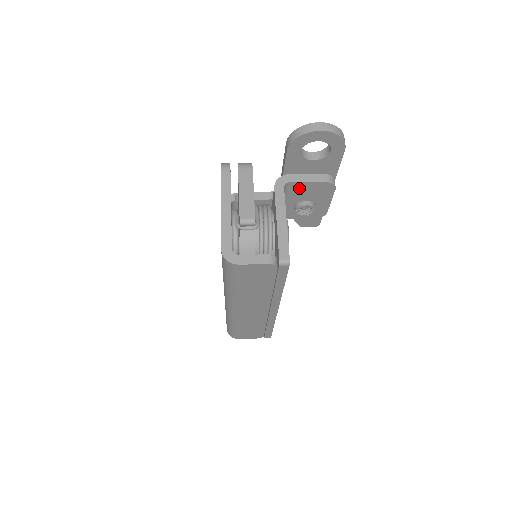
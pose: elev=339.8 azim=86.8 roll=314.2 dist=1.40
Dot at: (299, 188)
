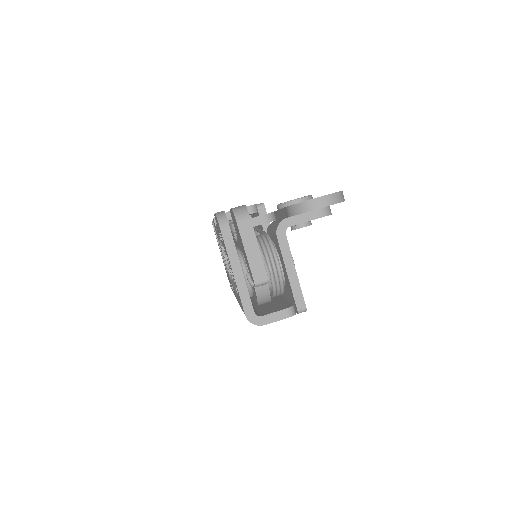
Dot at: occluded
